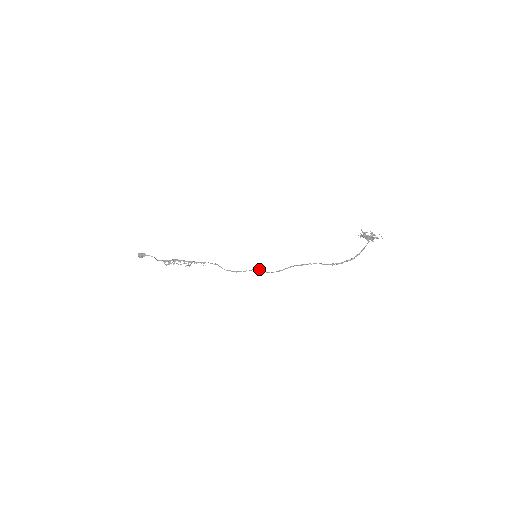
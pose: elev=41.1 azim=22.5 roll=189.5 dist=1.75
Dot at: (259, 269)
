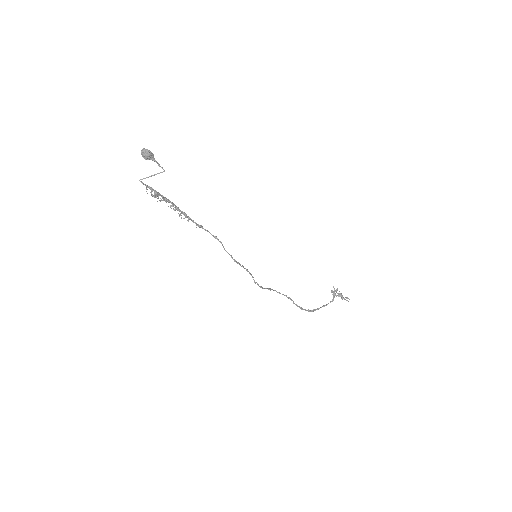
Dot at: occluded
